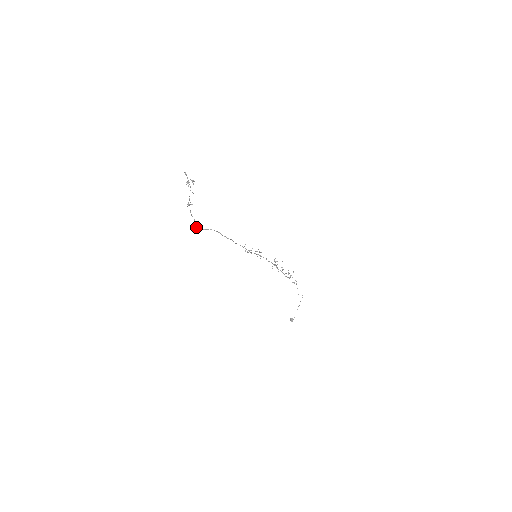
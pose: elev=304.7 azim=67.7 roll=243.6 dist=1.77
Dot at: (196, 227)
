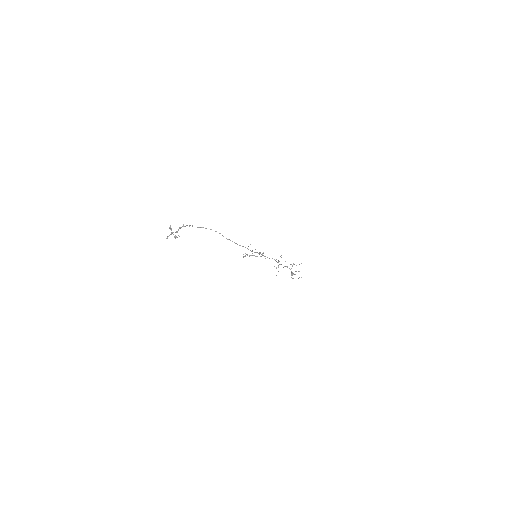
Dot at: occluded
